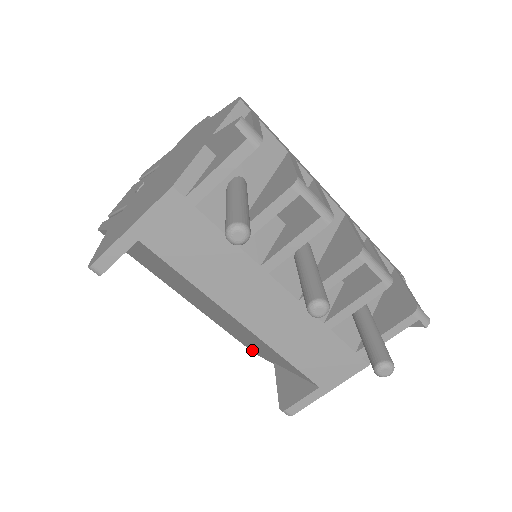
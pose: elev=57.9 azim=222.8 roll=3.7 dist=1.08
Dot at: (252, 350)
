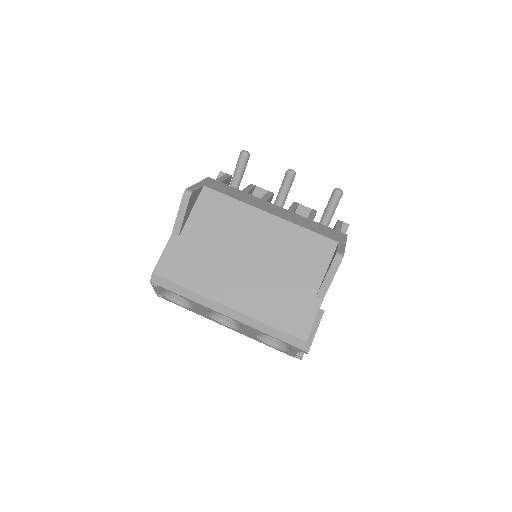
Dot at: (301, 327)
